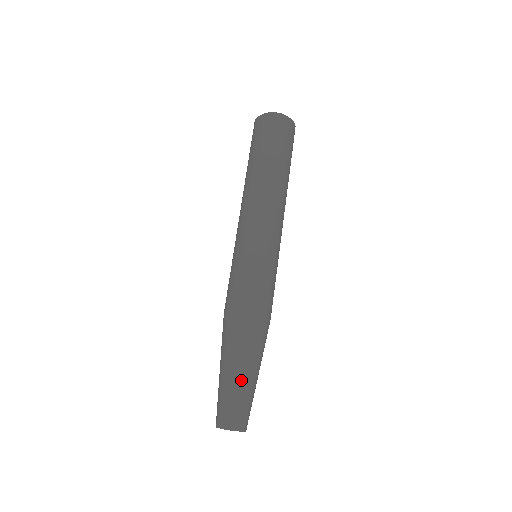
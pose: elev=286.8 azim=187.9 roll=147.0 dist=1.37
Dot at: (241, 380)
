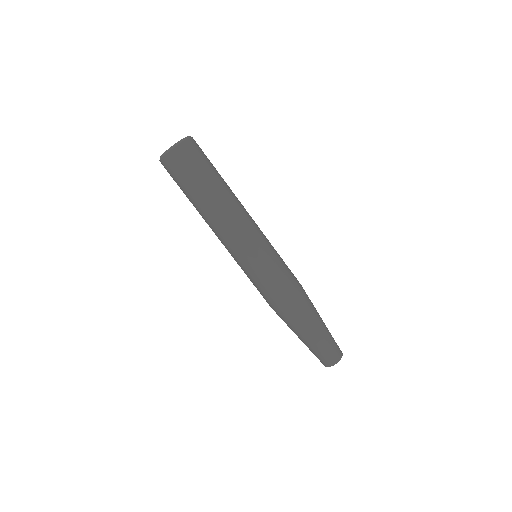
Dot at: (324, 331)
